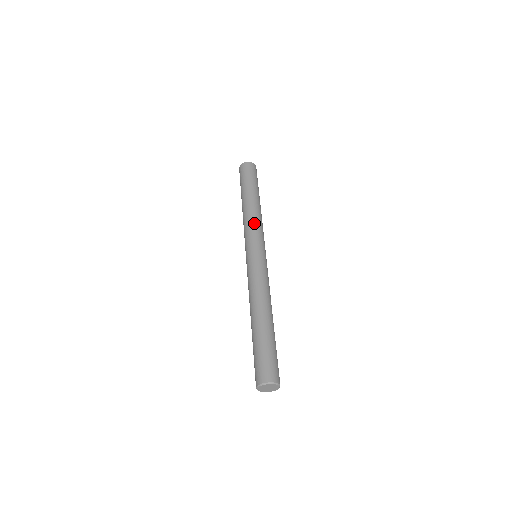
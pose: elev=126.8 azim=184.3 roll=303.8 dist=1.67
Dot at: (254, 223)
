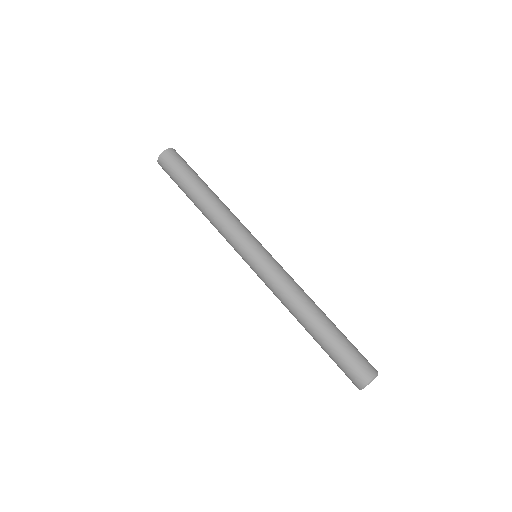
Dot at: (237, 219)
